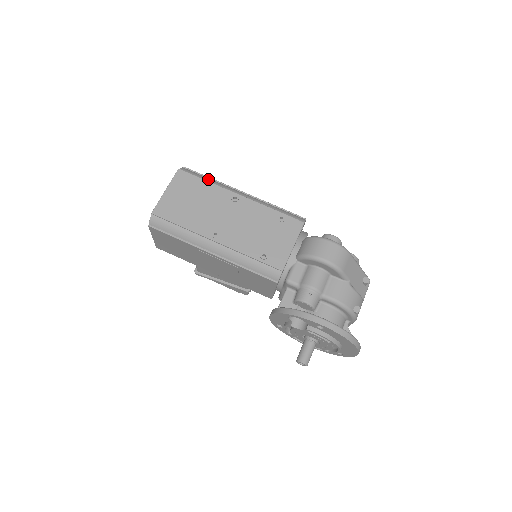
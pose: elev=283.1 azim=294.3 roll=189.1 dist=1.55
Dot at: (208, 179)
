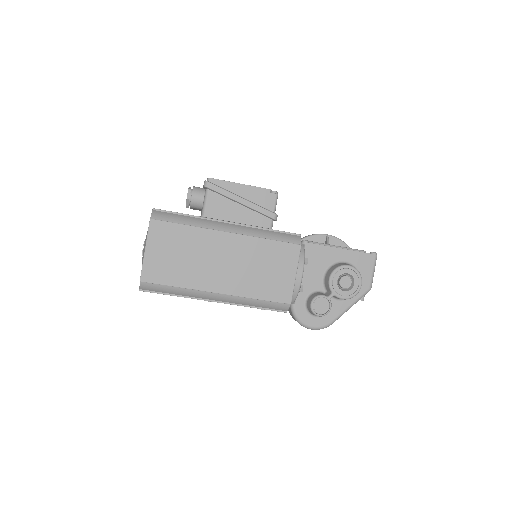
Dot at: (174, 292)
